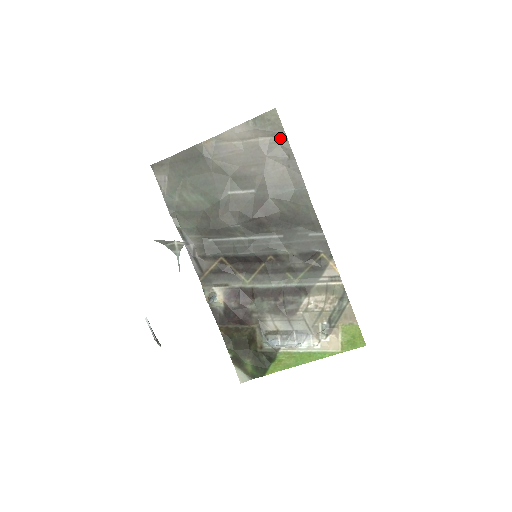
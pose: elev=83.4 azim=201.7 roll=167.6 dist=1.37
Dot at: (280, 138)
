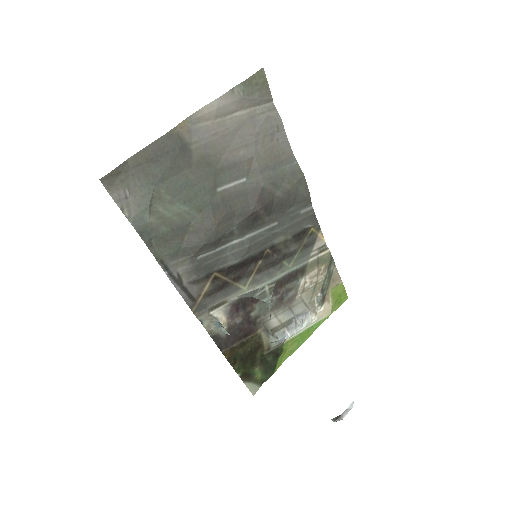
Dot at: (267, 106)
